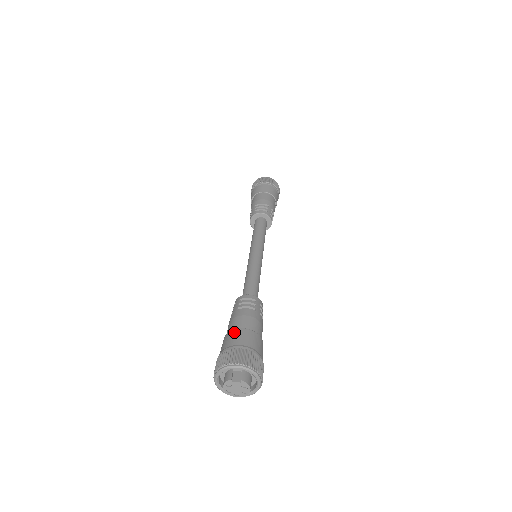
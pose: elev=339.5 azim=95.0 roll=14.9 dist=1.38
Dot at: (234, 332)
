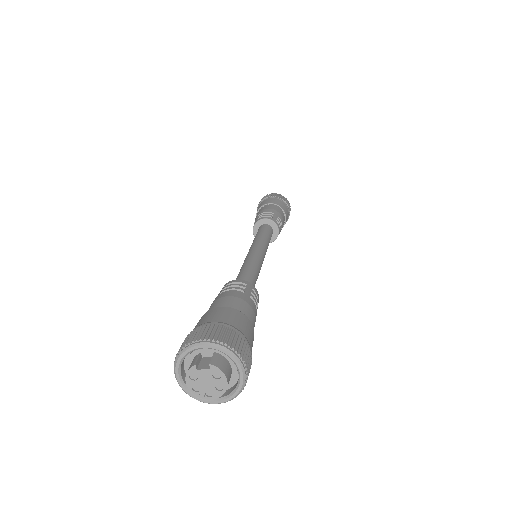
Dot at: (208, 312)
